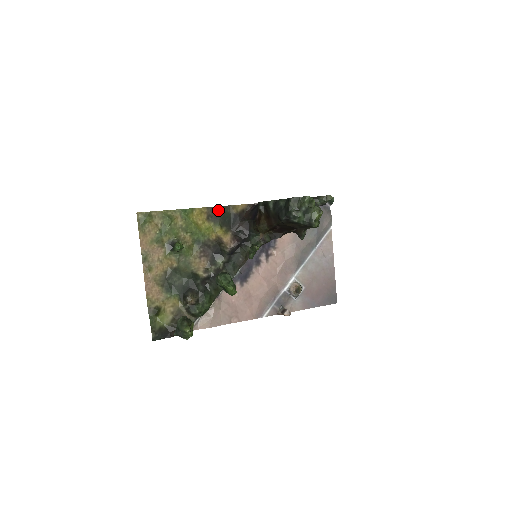
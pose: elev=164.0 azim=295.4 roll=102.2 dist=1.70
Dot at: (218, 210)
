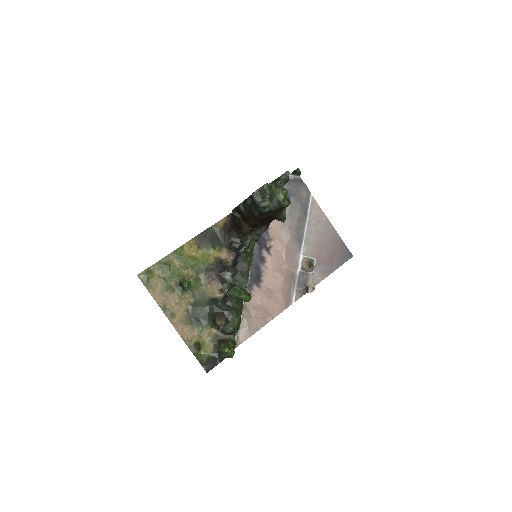
Dot at: (204, 235)
